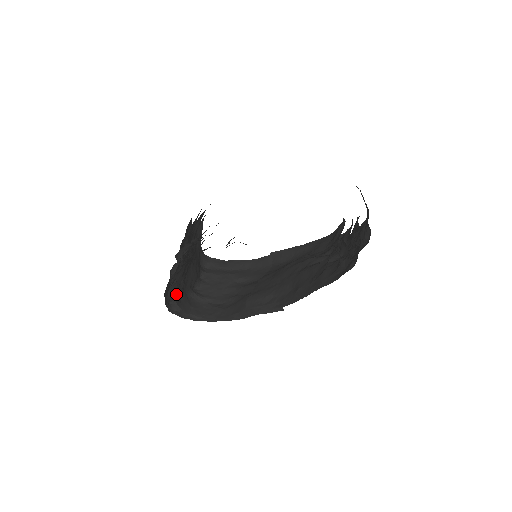
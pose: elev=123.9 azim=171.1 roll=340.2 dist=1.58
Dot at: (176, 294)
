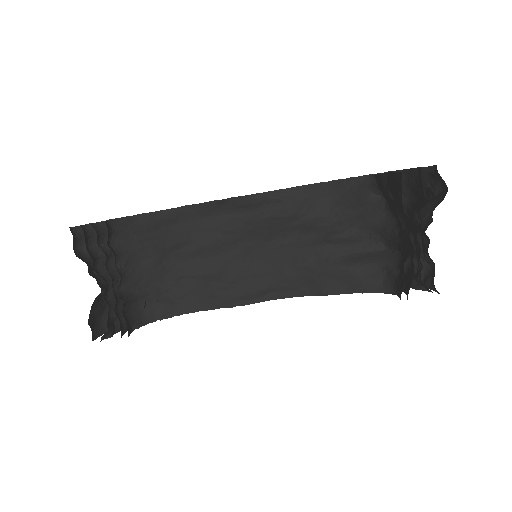
Dot at: occluded
